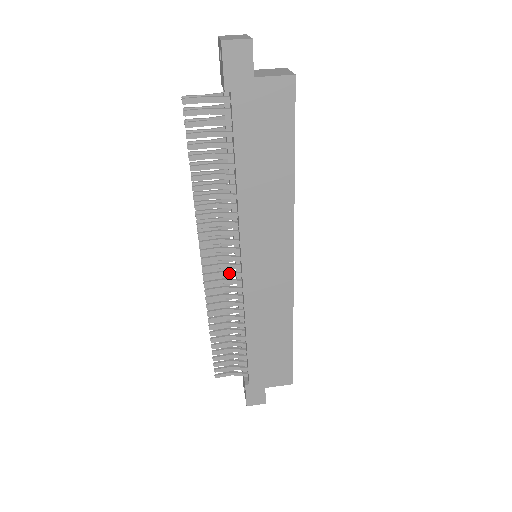
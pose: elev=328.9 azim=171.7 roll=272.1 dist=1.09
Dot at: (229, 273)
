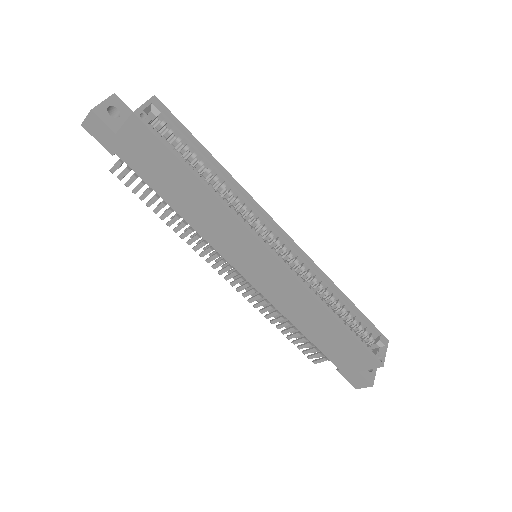
Dot at: occluded
